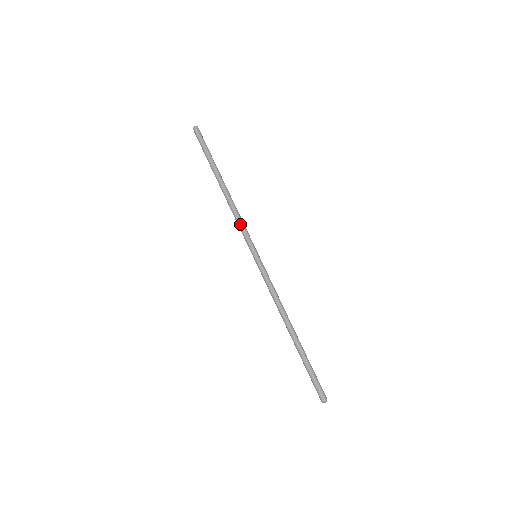
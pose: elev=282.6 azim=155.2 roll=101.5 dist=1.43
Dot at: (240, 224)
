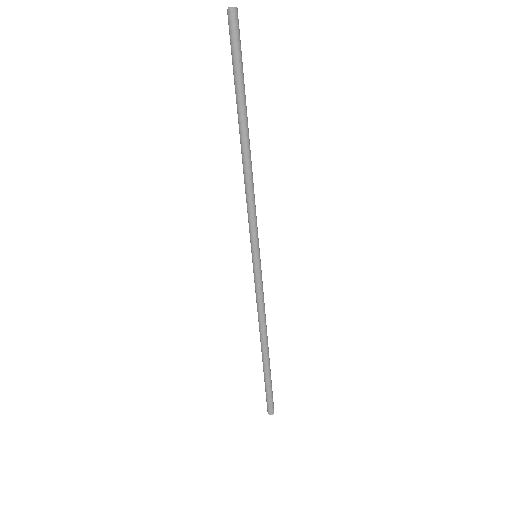
Dot at: (248, 210)
